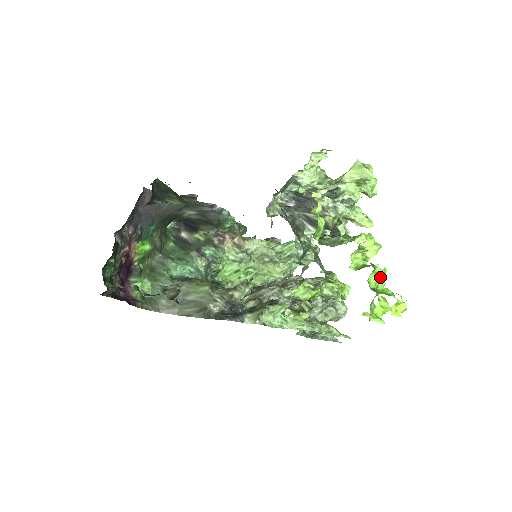
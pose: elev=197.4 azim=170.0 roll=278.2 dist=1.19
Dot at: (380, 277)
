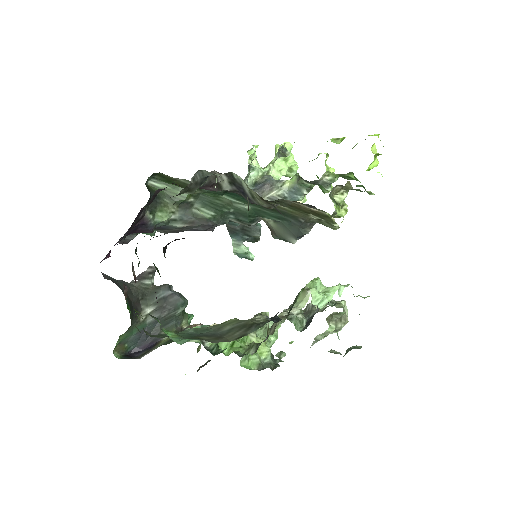
Dot at: occluded
